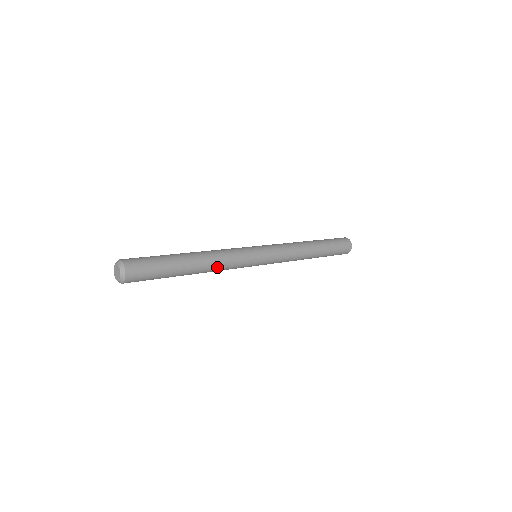
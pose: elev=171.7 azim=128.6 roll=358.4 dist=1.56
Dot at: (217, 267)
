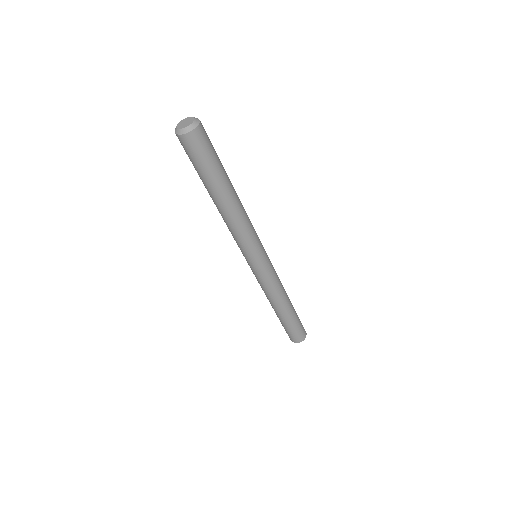
Dot at: (244, 210)
